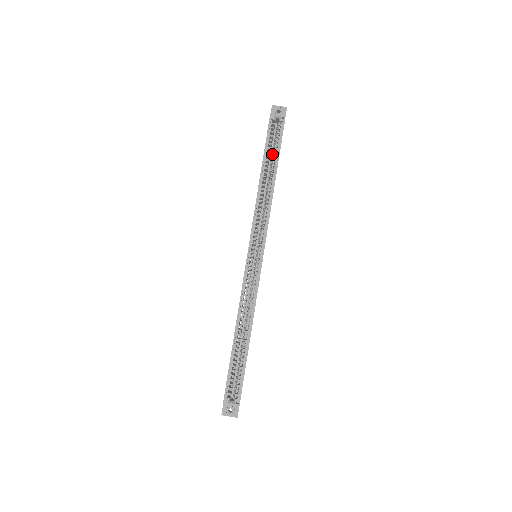
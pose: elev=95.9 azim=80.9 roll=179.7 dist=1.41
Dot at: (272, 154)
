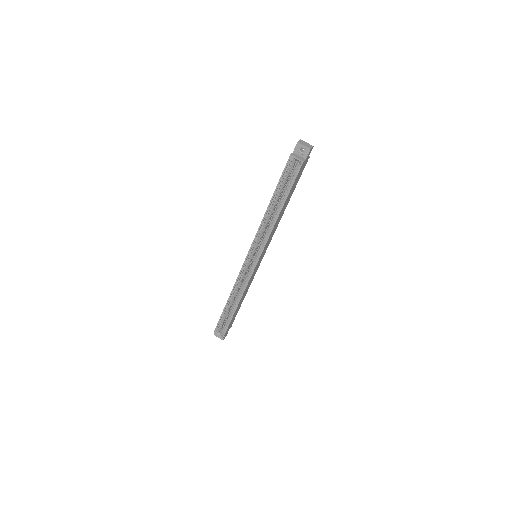
Dot at: occluded
